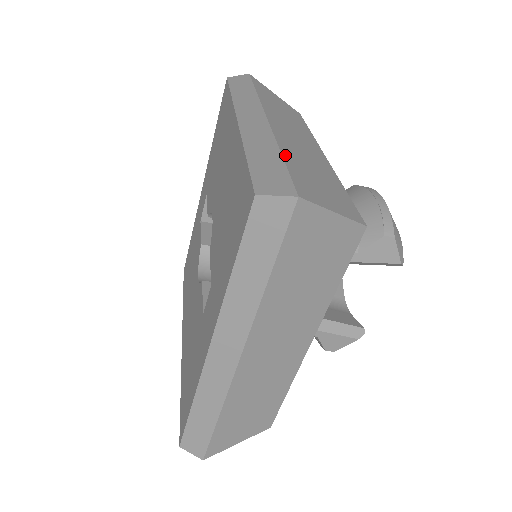
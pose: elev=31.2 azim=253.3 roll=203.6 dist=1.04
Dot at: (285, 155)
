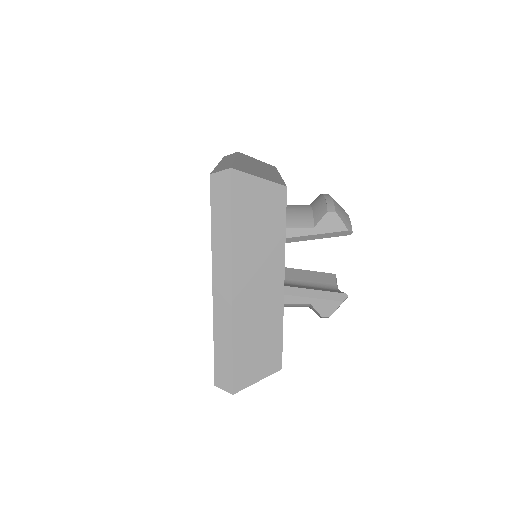
Dot at: (236, 164)
